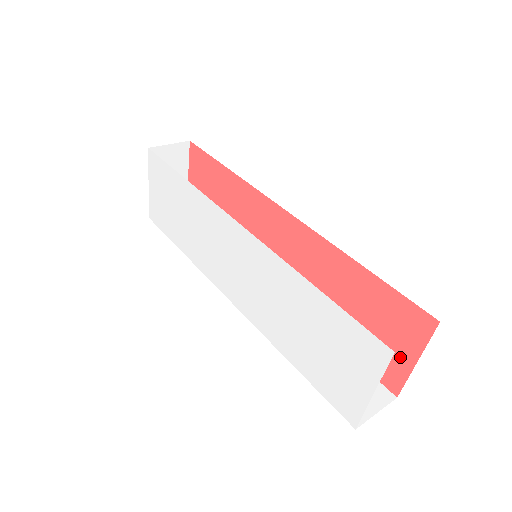
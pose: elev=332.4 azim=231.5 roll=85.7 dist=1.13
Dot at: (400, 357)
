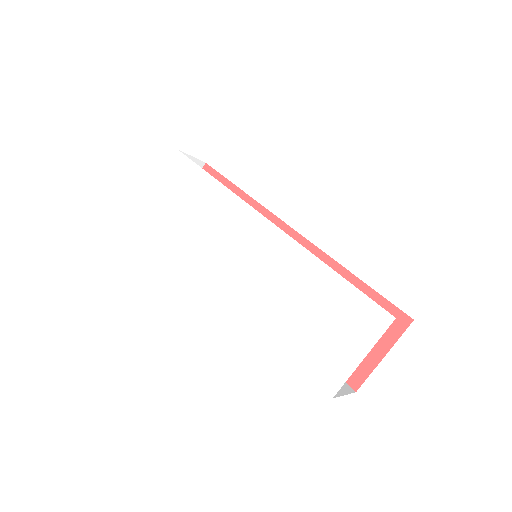
Dot at: (369, 353)
